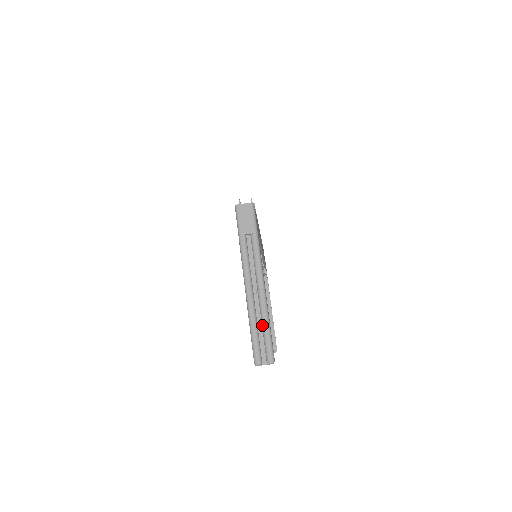
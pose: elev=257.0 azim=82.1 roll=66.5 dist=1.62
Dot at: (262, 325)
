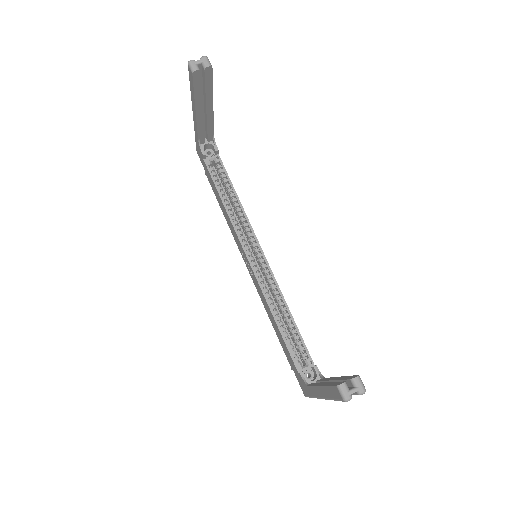
Dot at: occluded
